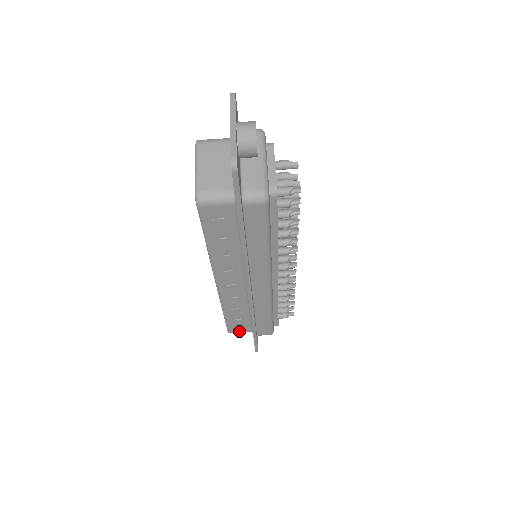
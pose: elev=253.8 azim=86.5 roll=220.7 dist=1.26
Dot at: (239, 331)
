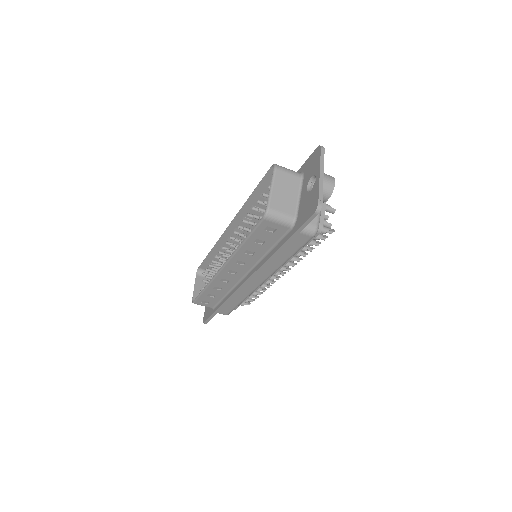
Dot at: (203, 304)
